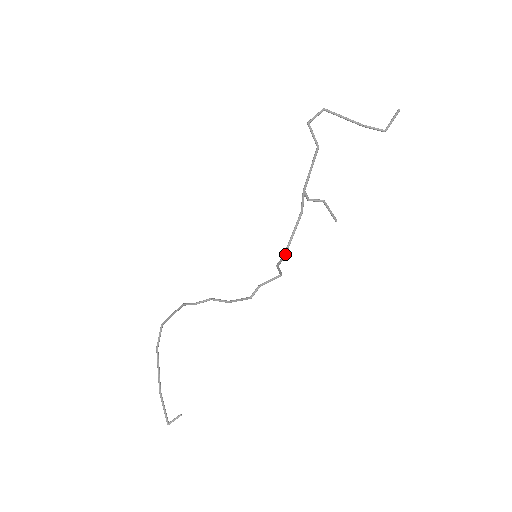
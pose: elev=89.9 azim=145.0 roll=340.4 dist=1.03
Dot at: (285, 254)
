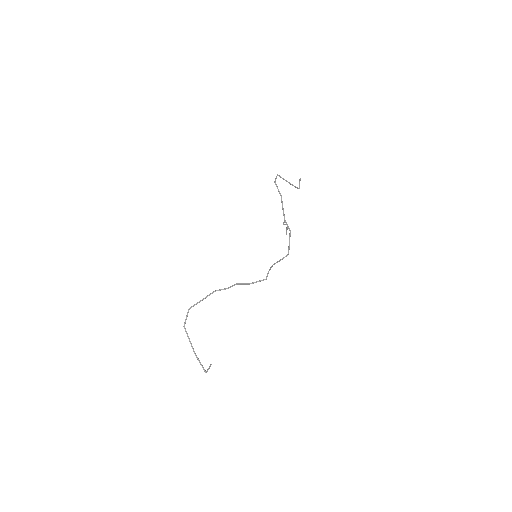
Dot at: occluded
